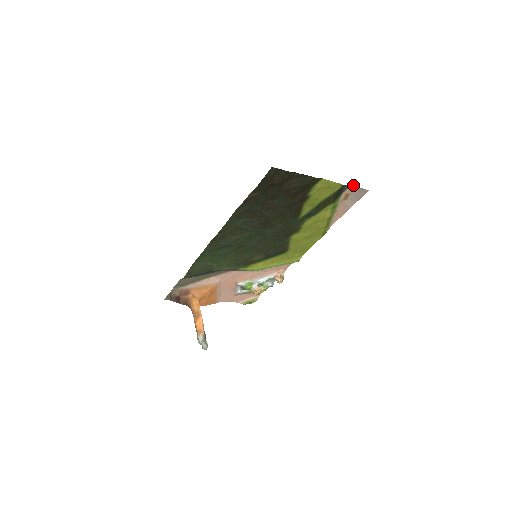
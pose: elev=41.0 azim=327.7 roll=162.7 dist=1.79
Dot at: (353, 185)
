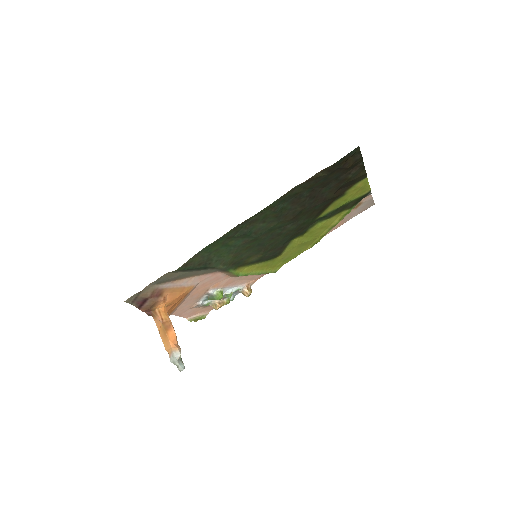
Dot at: occluded
